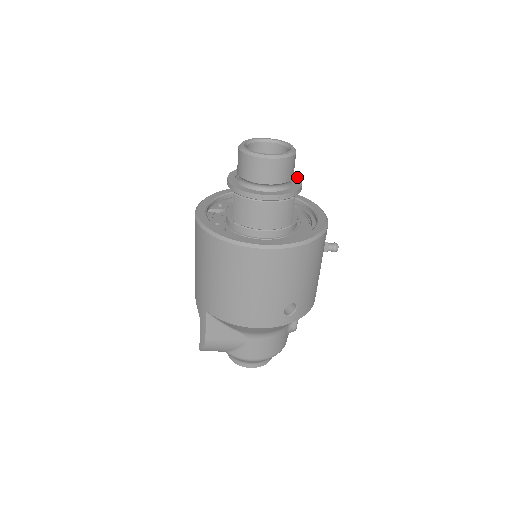
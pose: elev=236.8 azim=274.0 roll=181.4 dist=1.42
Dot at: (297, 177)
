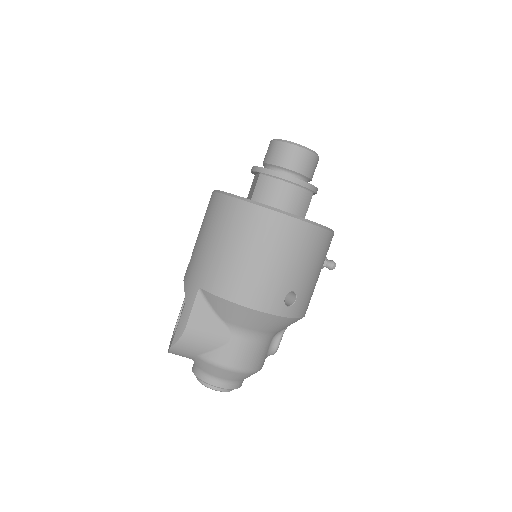
Dot at: occluded
